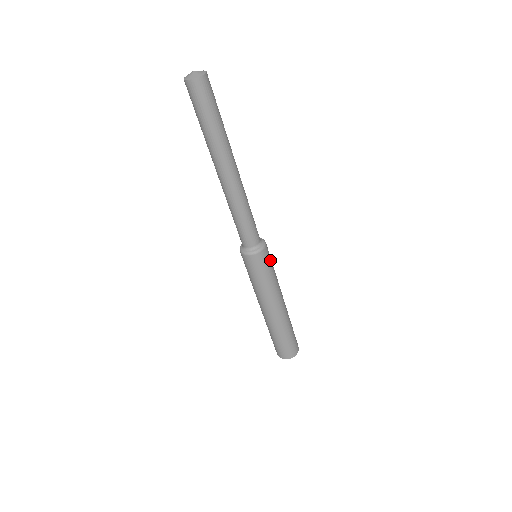
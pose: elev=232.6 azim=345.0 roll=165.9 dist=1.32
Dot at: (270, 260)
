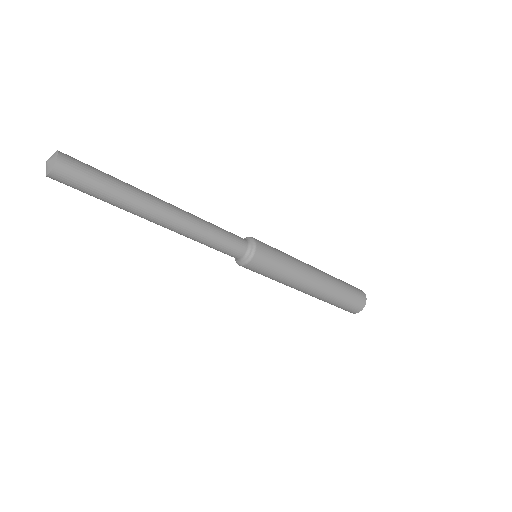
Dot at: (266, 267)
